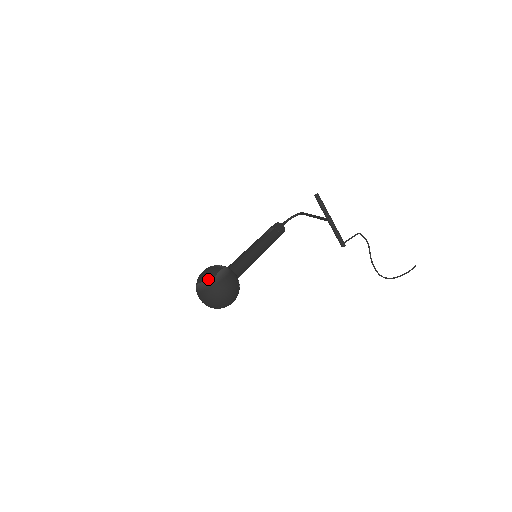
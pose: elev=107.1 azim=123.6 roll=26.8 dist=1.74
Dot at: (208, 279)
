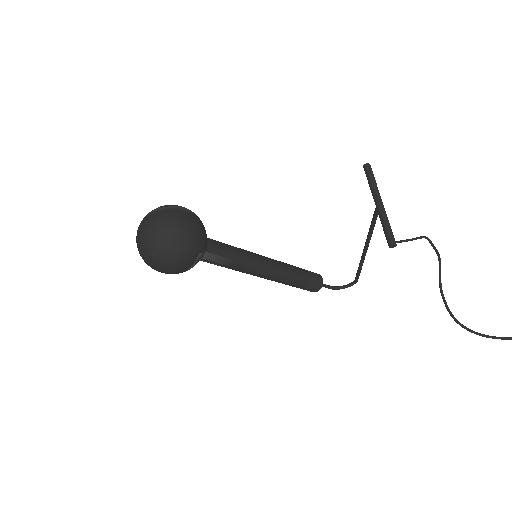
Dot at: (160, 206)
